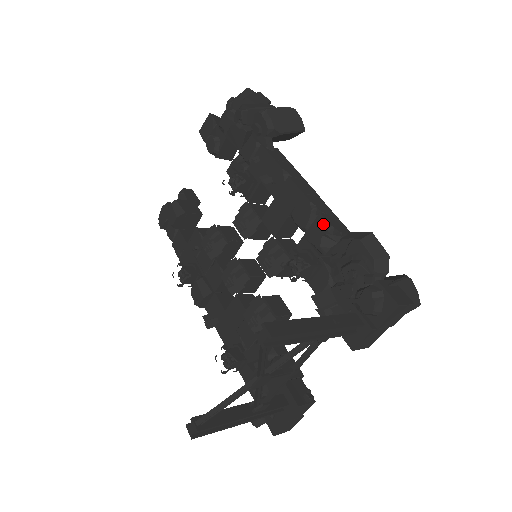
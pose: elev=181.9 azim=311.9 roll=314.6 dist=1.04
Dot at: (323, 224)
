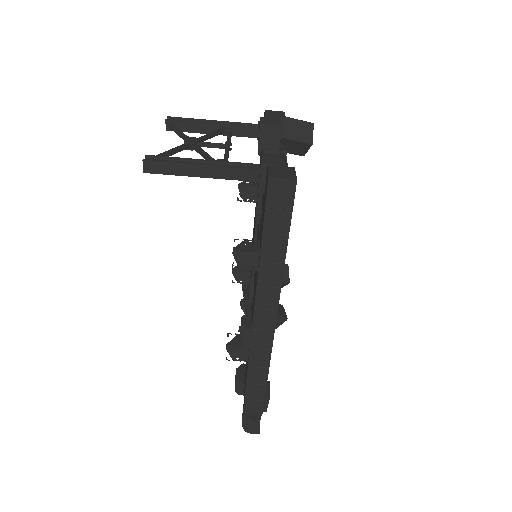
Dot at: occluded
